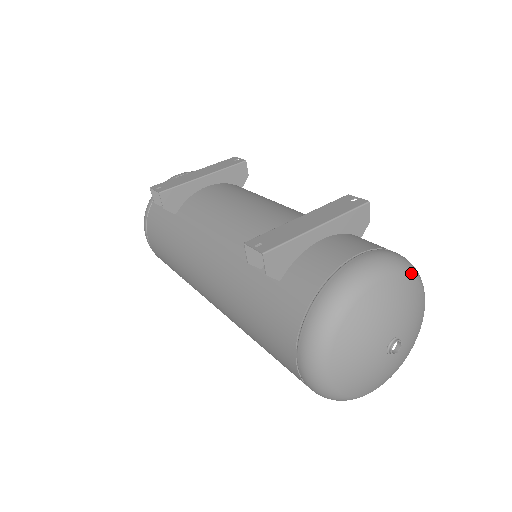
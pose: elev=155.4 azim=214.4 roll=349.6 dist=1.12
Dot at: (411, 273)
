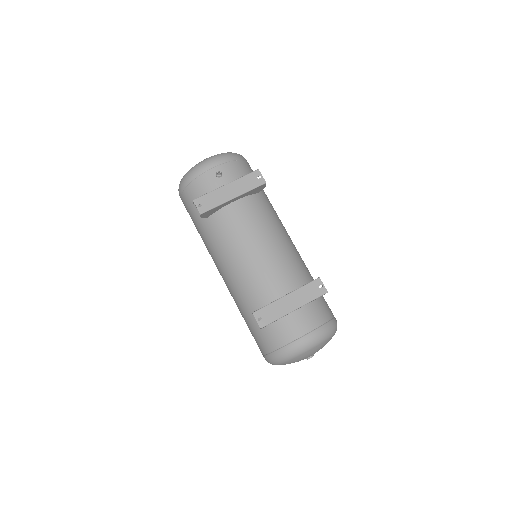
Dot at: (331, 336)
